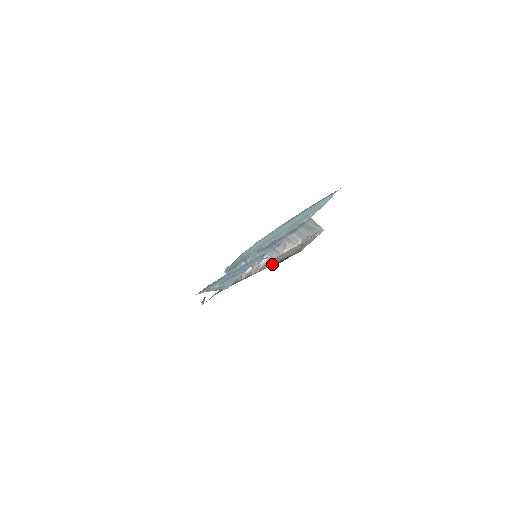
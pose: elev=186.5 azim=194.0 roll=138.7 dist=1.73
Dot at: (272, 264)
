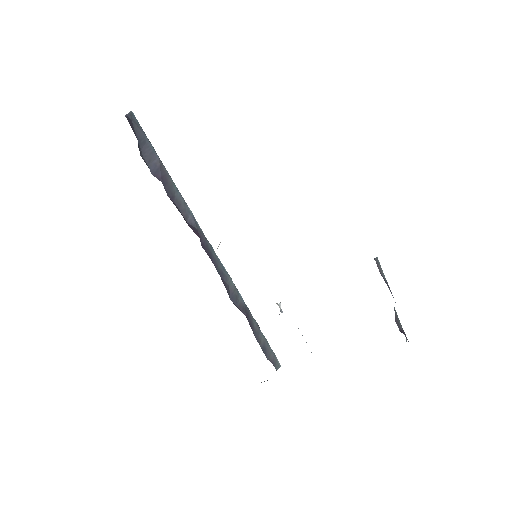
Dot at: occluded
